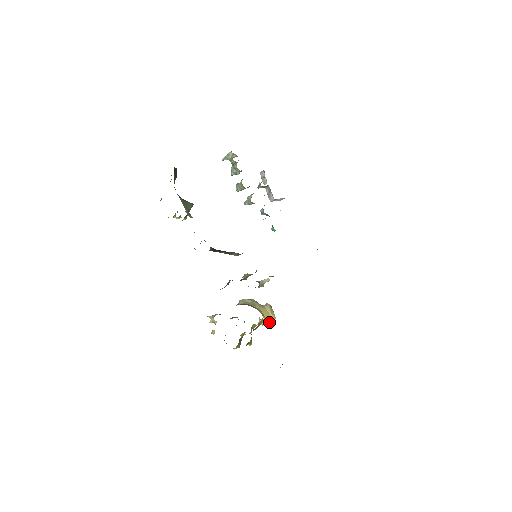
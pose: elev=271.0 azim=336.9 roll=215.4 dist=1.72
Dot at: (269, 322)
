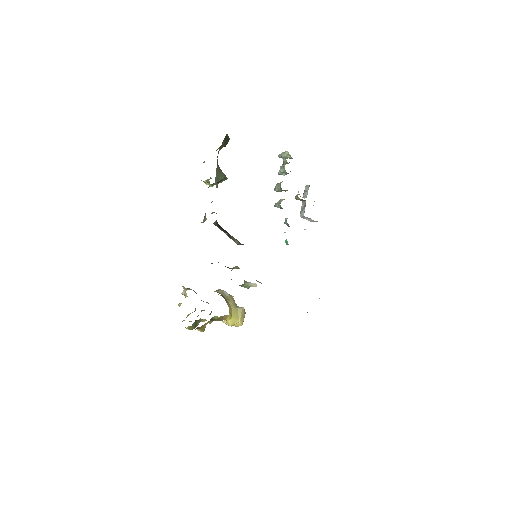
Dot at: (234, 324)
